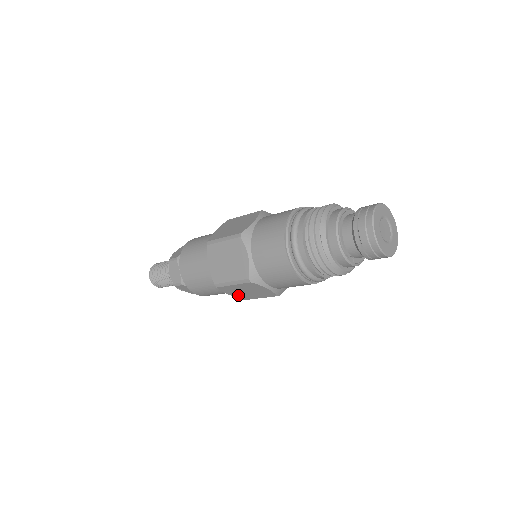
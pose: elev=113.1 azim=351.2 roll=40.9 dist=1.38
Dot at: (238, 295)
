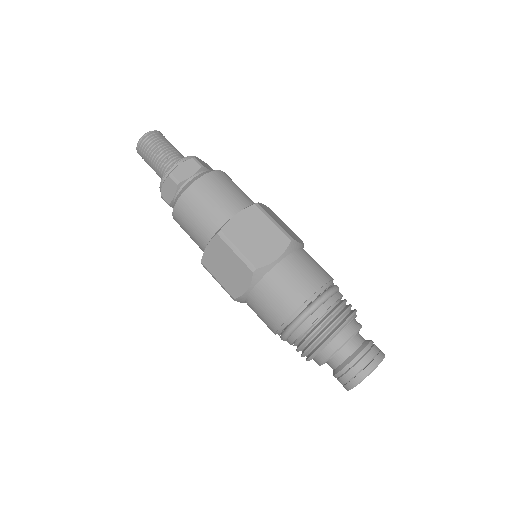
Dot at: occluded
